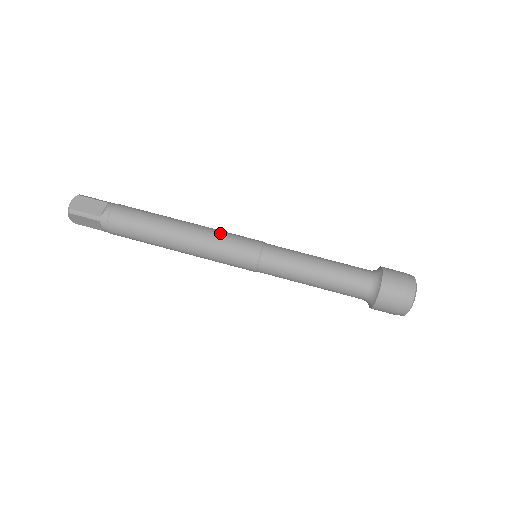
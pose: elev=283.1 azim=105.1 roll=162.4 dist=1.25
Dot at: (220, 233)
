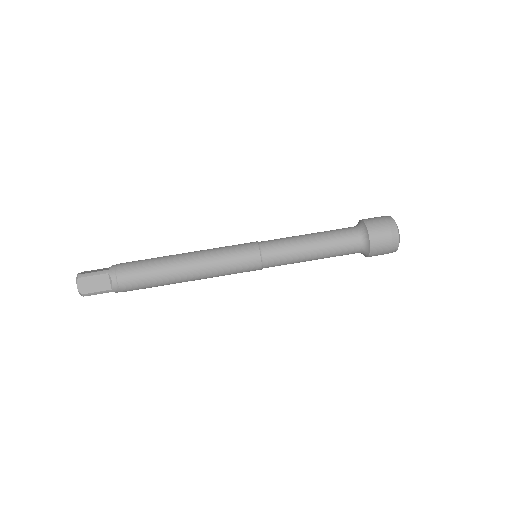
Dot at: (219, 258)
